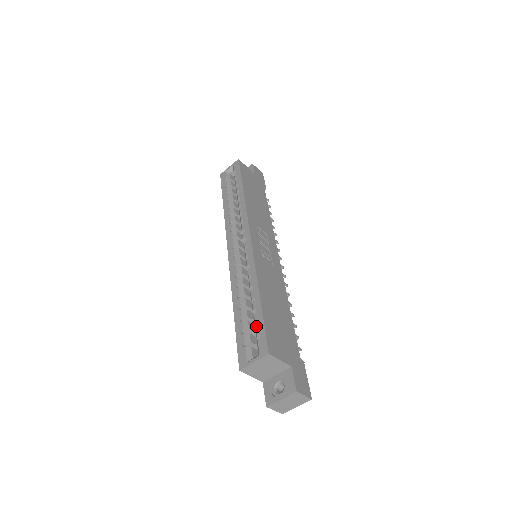
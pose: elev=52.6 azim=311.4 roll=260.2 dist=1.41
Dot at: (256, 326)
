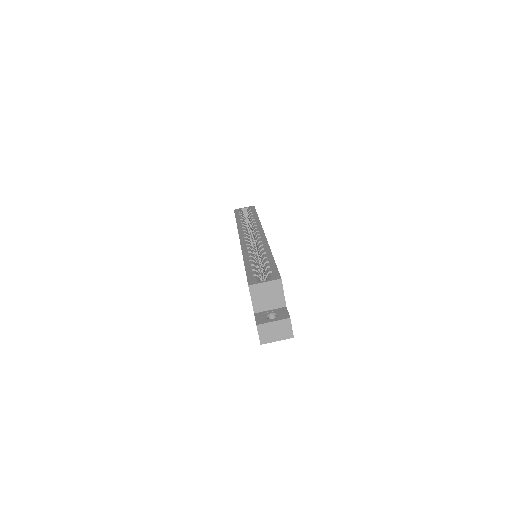
Dot at: (269, 267)
